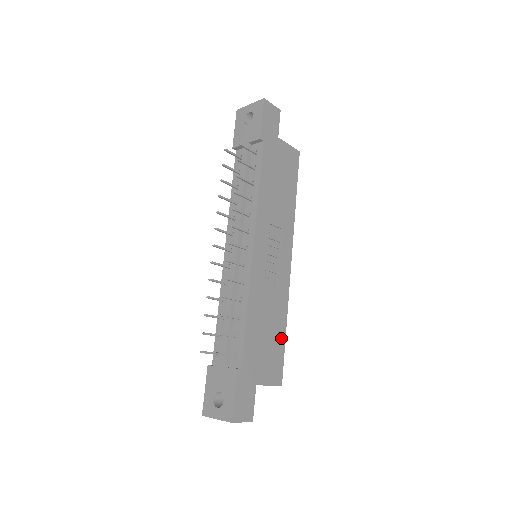
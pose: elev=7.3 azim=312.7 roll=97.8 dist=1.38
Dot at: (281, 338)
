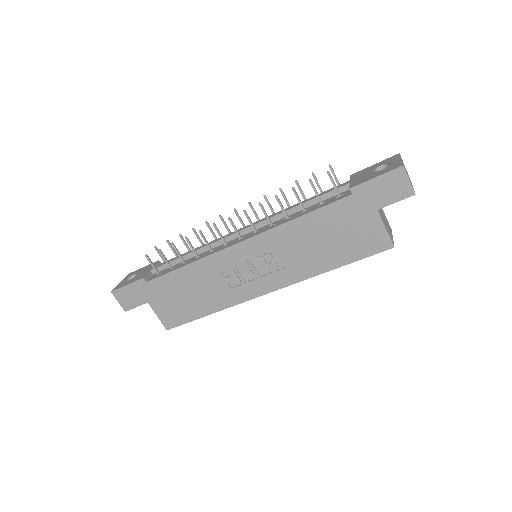
Dot at: (198, 312)
